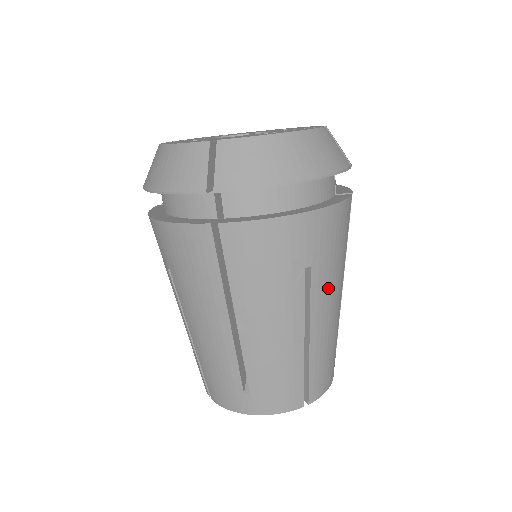
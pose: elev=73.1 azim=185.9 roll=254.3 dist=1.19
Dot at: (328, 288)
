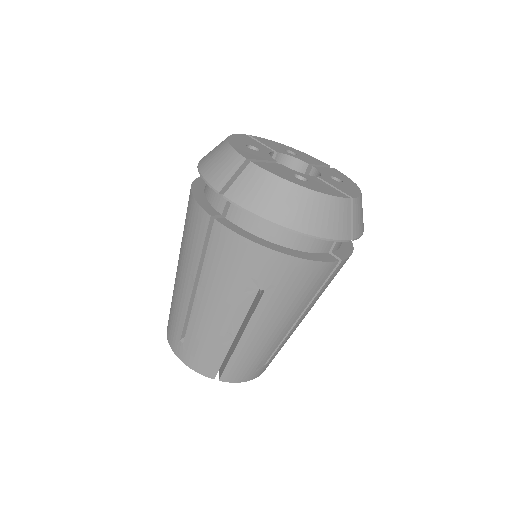
Dot at: (274, 314)
